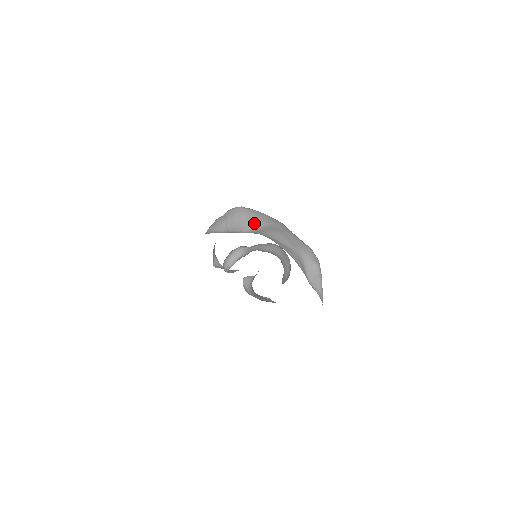
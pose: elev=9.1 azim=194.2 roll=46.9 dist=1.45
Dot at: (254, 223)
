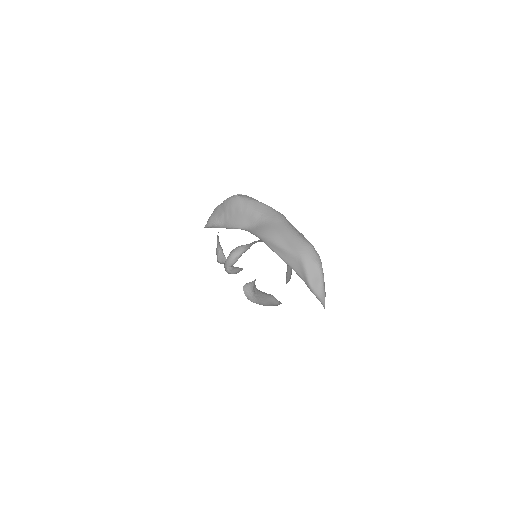
Dot at: (252, 217)
